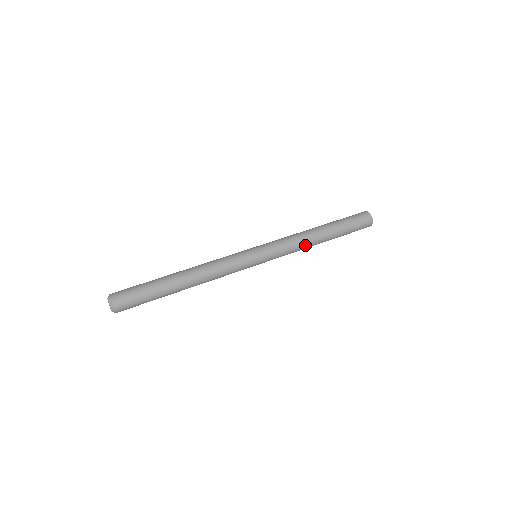
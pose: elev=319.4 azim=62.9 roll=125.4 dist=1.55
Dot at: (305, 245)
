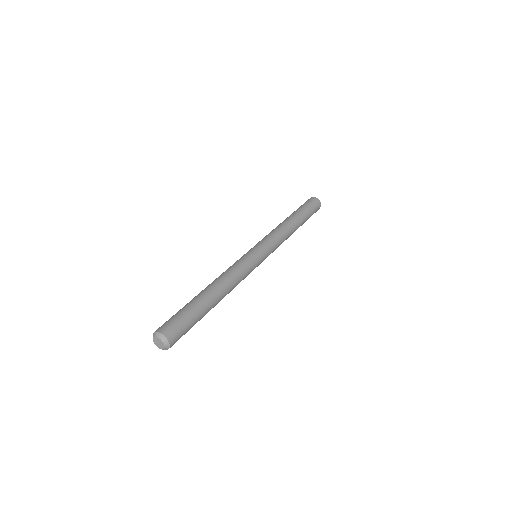
Dot at: (285, 230)
